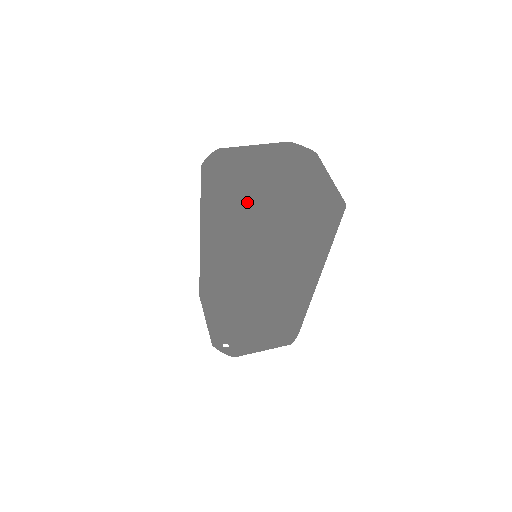
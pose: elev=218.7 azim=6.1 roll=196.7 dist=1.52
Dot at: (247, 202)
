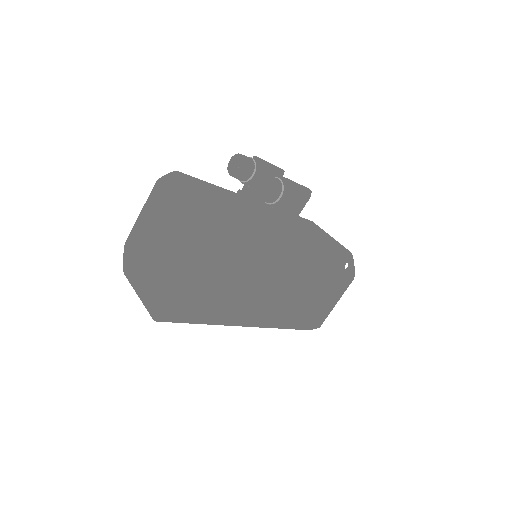
Dot at: (144, 243)
